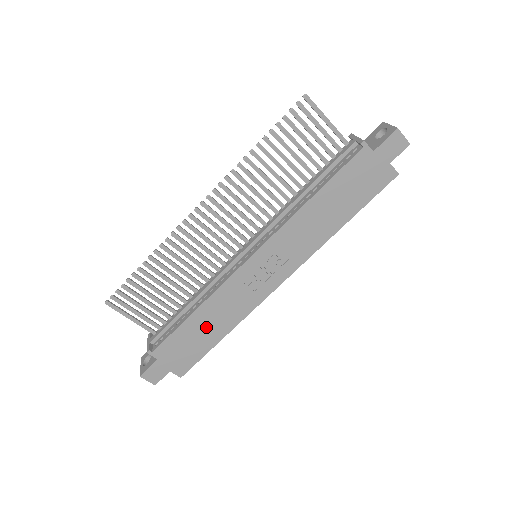
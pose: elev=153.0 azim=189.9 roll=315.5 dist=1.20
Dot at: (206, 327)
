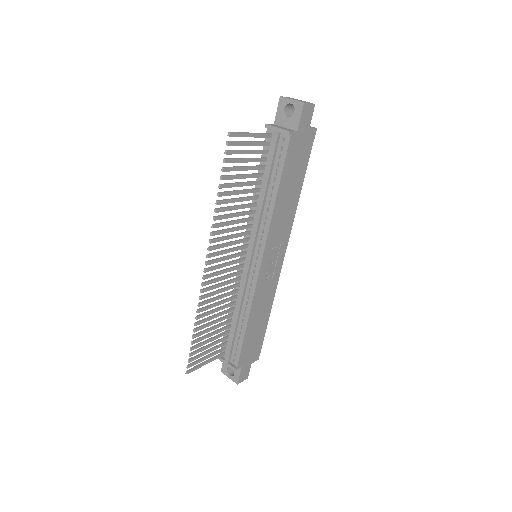
Dot at: (257, 323)
